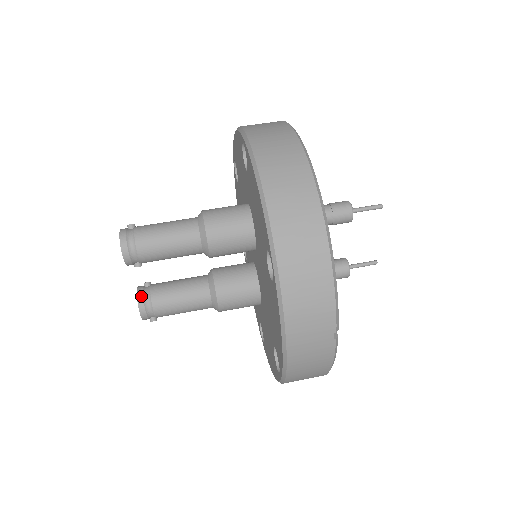
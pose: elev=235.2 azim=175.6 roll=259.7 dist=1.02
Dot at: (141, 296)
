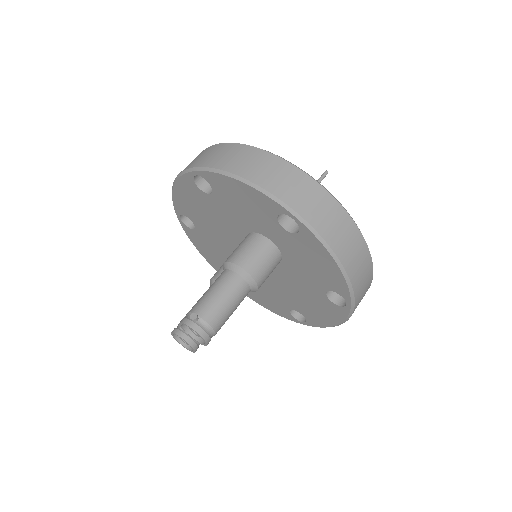
Dot at: (193, 343)
